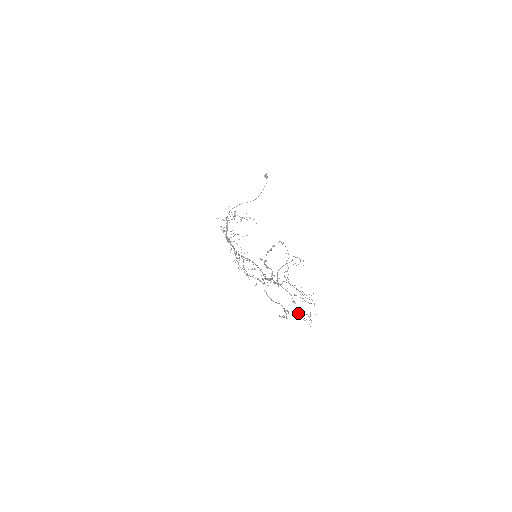
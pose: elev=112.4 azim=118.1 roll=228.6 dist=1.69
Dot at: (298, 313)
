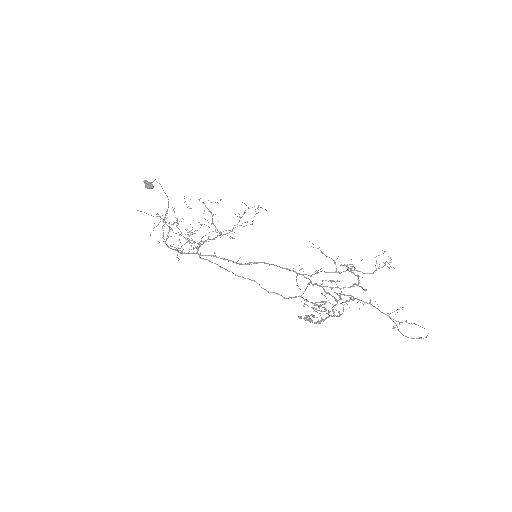
Dot at: occluded
